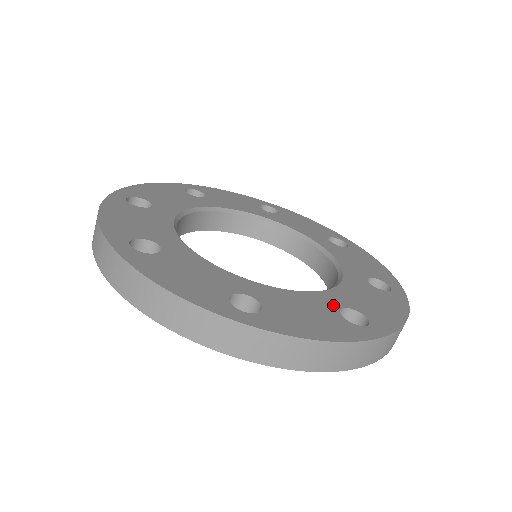
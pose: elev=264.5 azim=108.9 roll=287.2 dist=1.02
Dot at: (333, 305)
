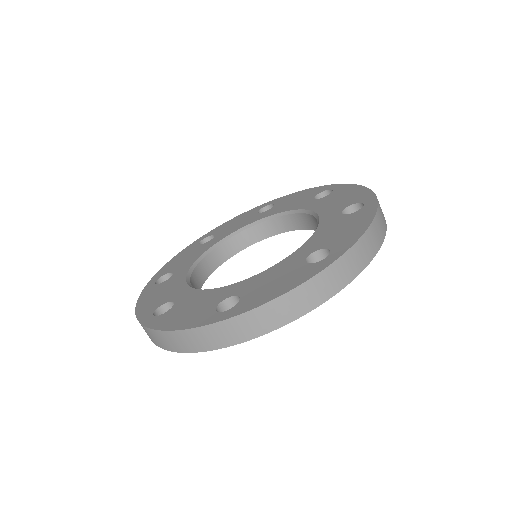
Dot at: (301, 258)
